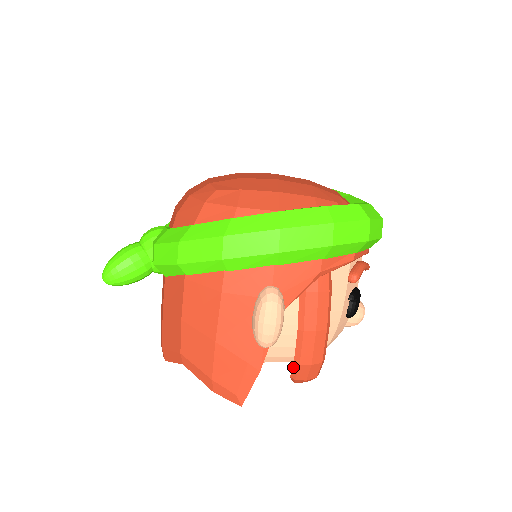
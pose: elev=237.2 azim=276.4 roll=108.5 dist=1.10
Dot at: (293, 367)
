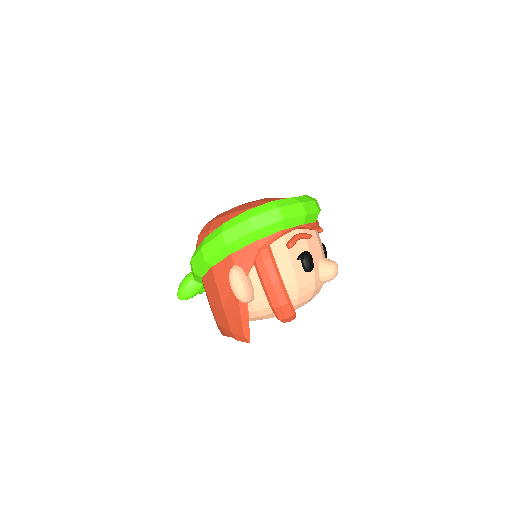
Dot at: (273, 311)
